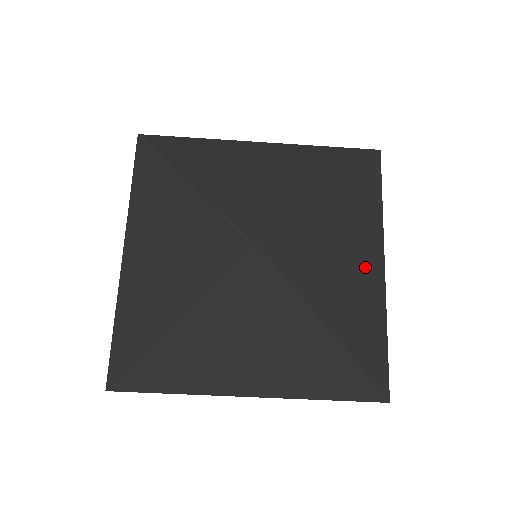
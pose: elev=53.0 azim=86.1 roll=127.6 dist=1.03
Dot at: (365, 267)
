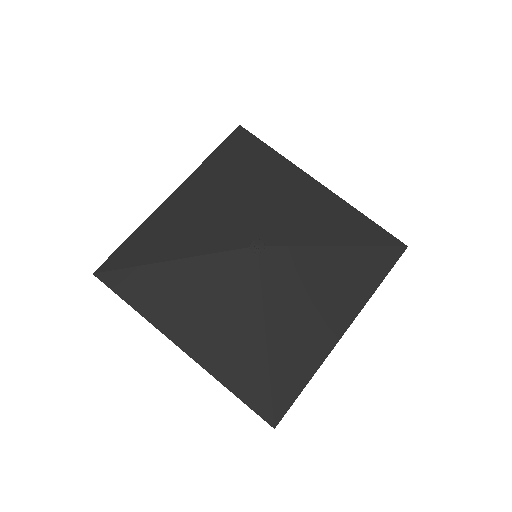
Dot at: (314, 195)
